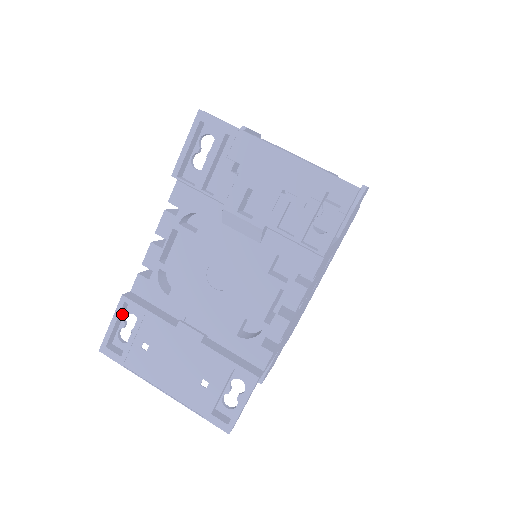
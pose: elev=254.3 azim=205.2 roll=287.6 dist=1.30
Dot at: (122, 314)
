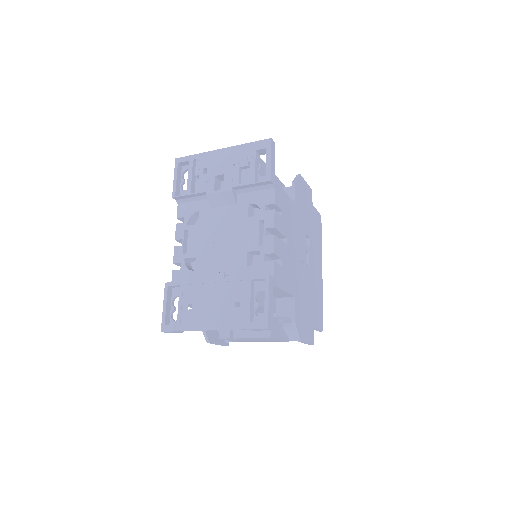
Dot at: (169, 299)
